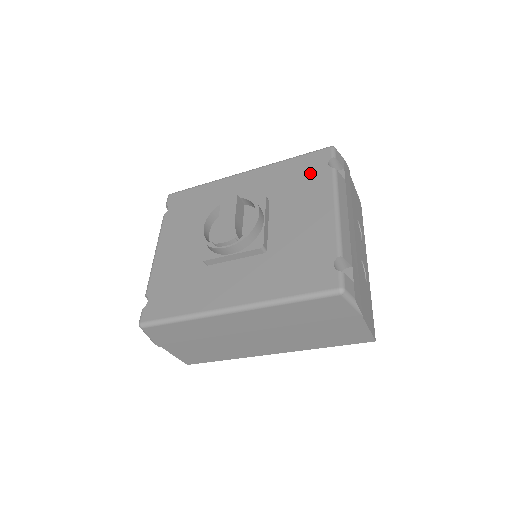
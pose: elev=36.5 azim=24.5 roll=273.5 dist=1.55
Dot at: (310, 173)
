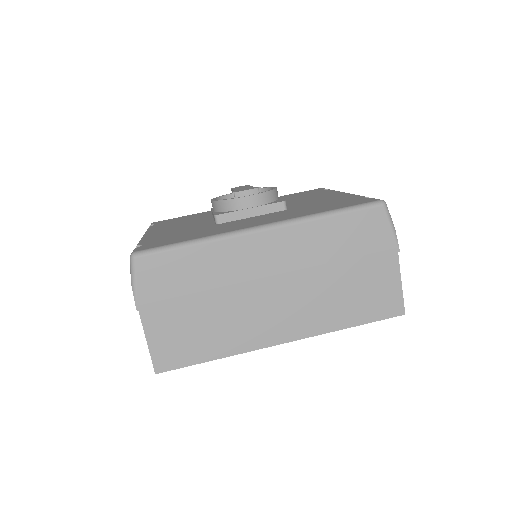
Dot at: (309, 193)
